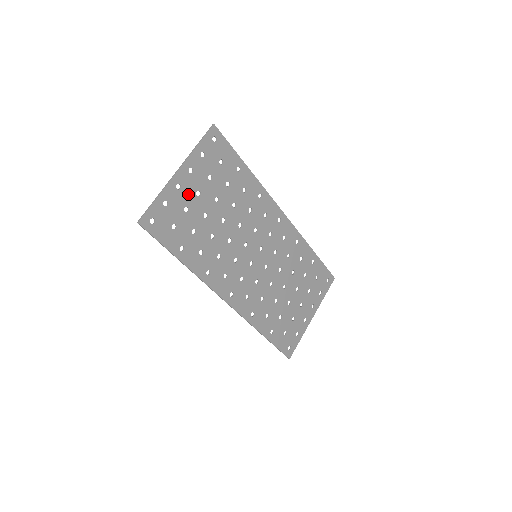
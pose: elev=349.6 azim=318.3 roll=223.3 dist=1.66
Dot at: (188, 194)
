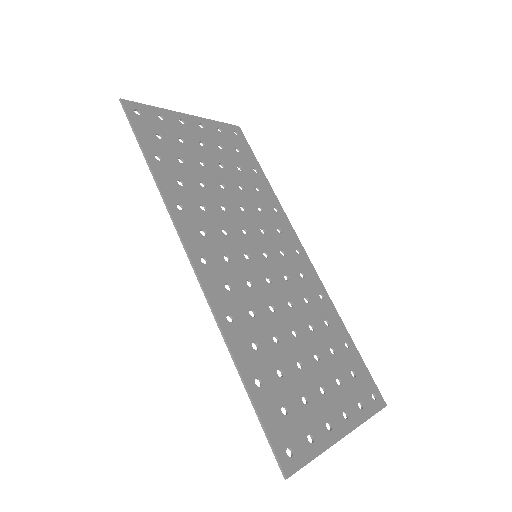
Dot at: (190, 135)
